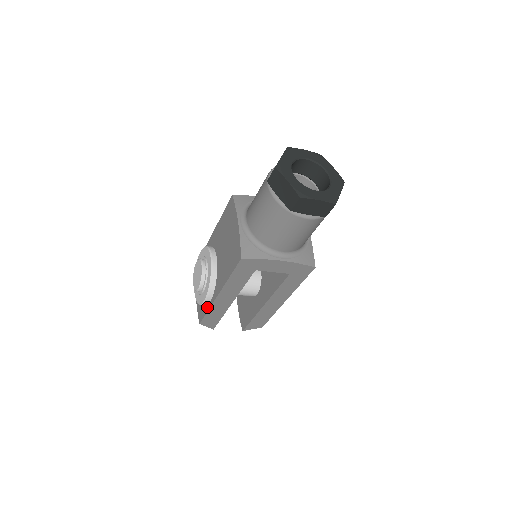
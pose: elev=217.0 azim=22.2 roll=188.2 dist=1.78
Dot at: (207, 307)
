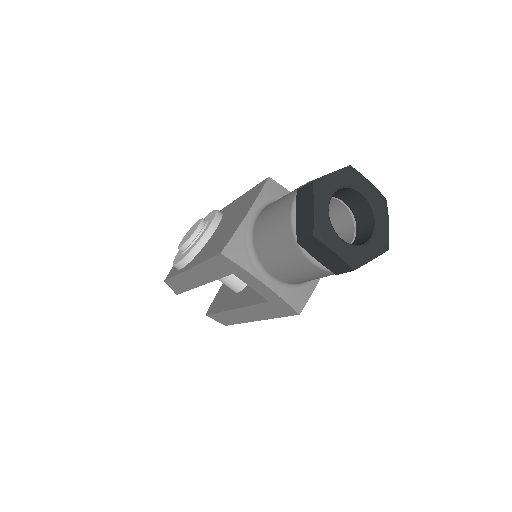
Dot at: (177, 272)
